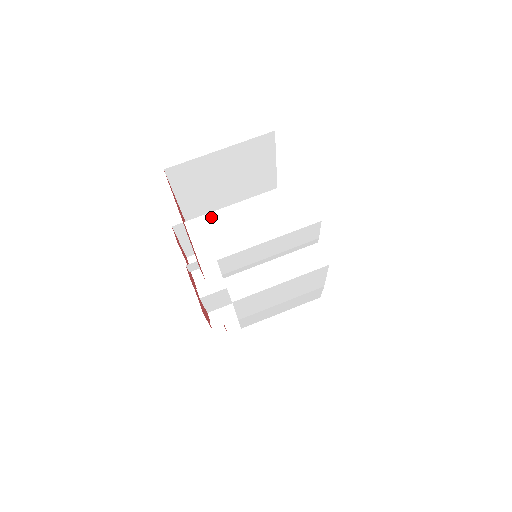
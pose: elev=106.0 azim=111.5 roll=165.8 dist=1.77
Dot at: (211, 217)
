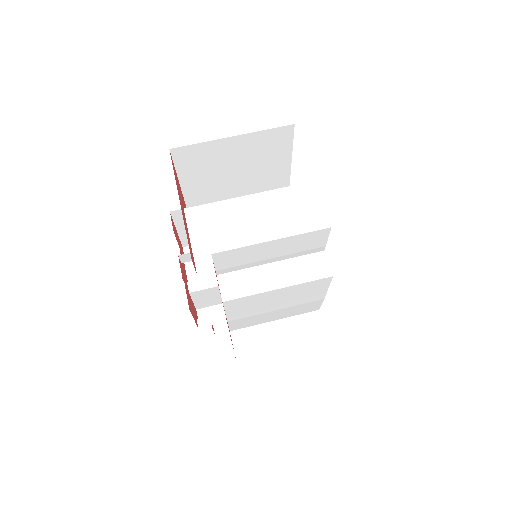
Dot at: (213, 207)
